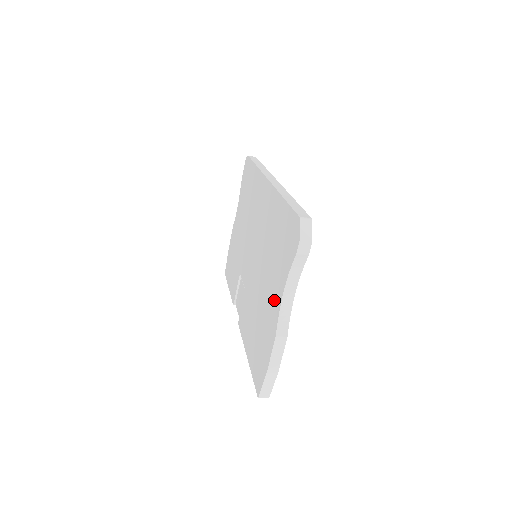
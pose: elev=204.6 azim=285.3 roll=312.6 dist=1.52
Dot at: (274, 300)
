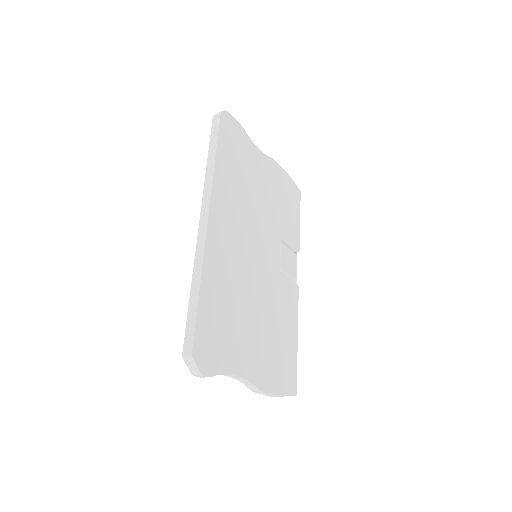
Dot at: occluded
